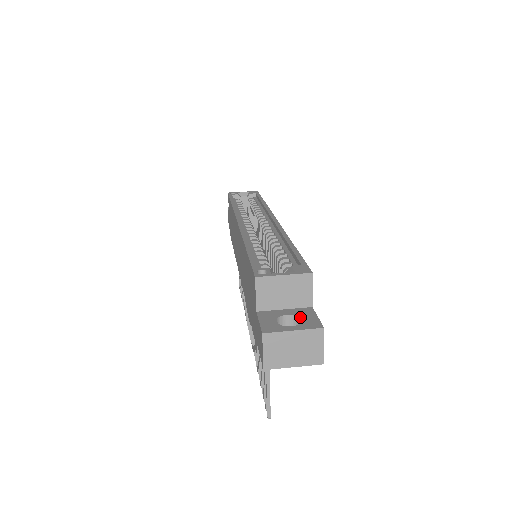
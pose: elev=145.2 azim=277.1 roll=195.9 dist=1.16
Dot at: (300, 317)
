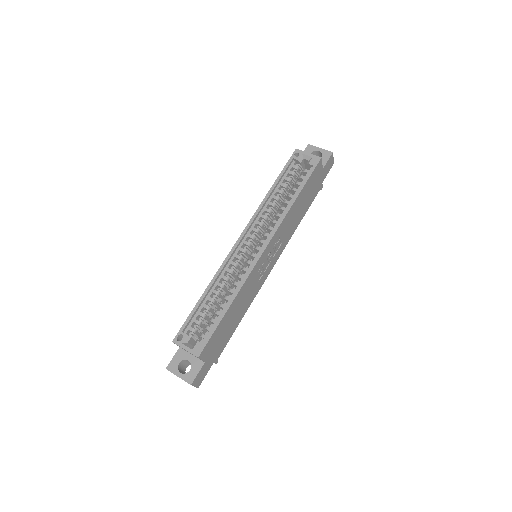
Dot at: (191, 368)
